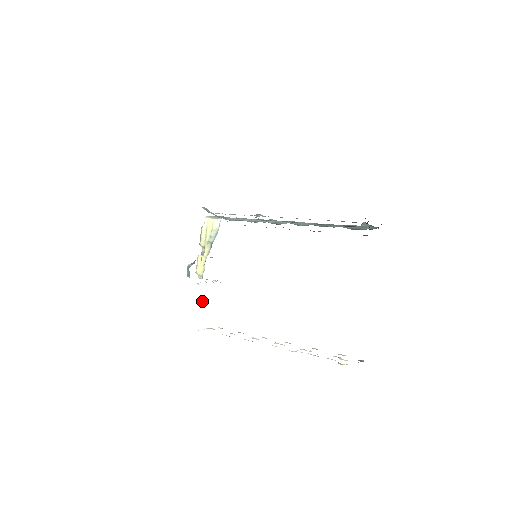
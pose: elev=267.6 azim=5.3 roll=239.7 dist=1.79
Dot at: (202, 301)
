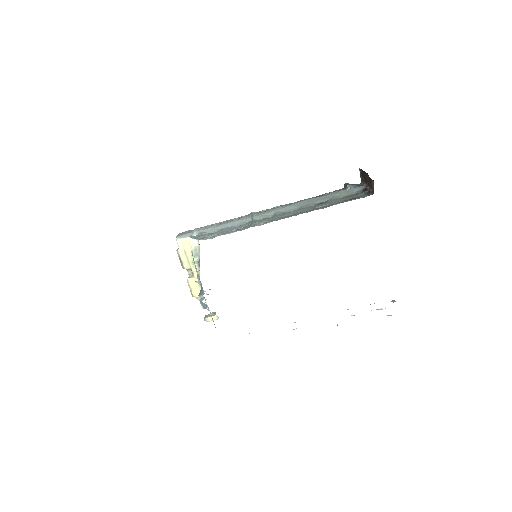
Dot at: occluded
